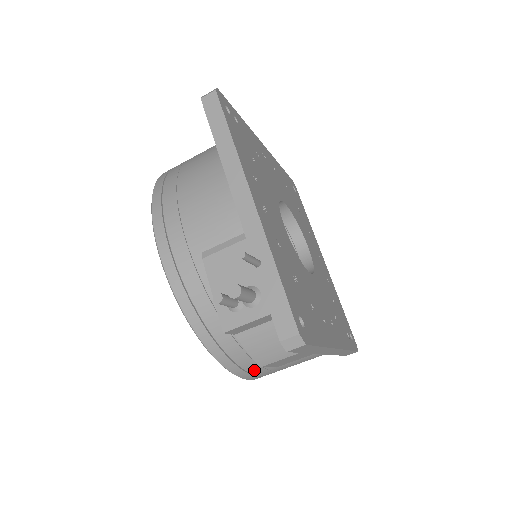
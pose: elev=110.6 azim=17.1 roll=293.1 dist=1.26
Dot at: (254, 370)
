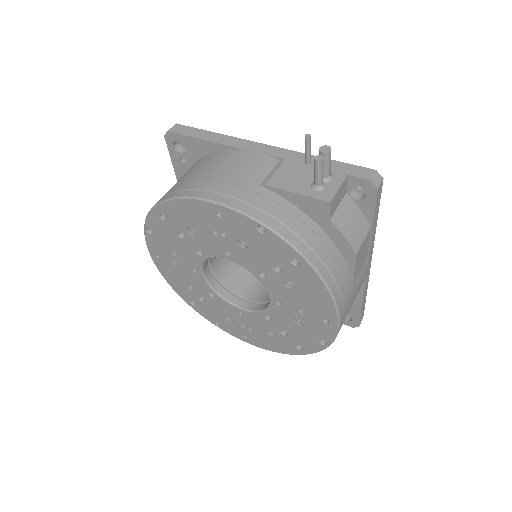
Dot at: (343, 290)
